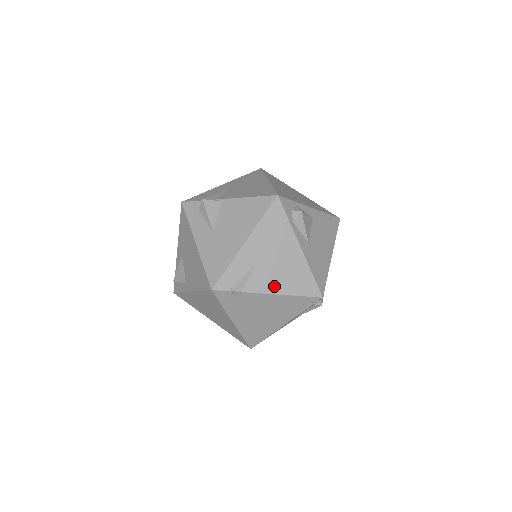
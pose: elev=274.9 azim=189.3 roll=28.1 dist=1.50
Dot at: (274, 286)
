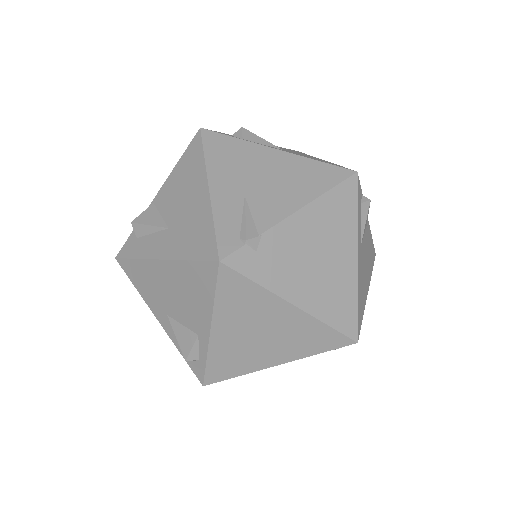
Dot at: (291, 201)
